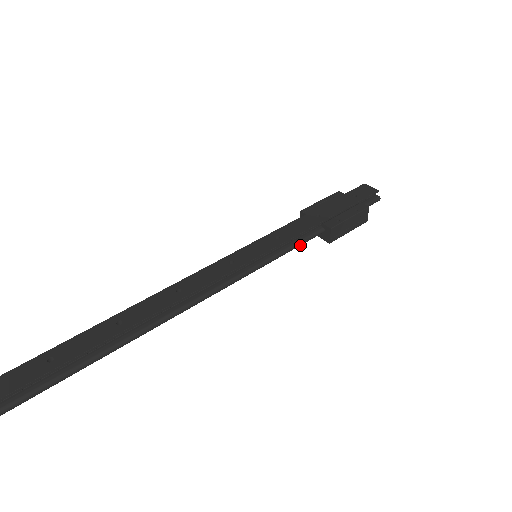
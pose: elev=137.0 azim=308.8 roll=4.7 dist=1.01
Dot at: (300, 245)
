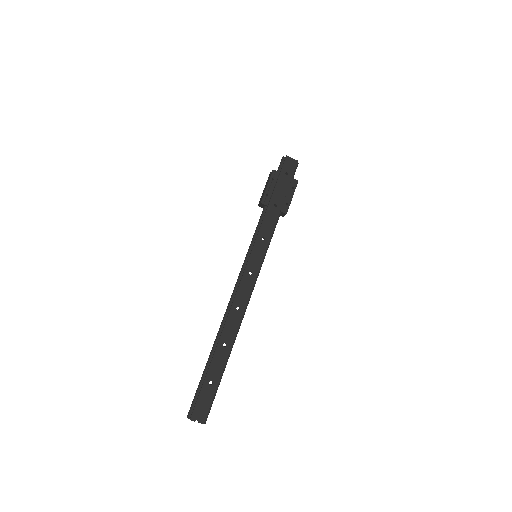
Dot at: (273, 232)
